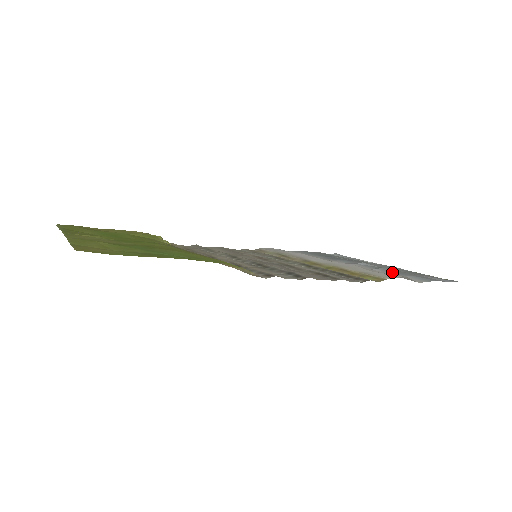
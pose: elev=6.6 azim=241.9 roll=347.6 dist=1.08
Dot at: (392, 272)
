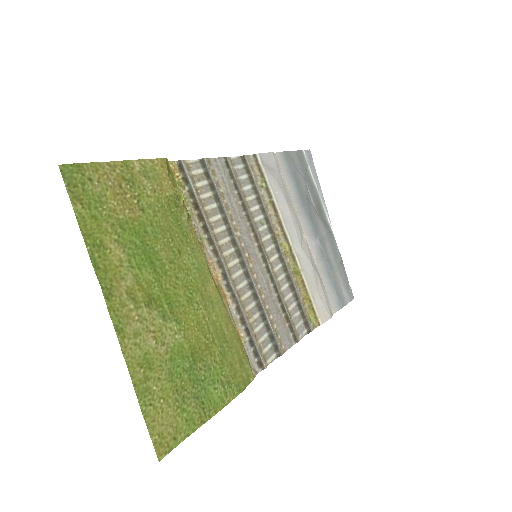
Dot at: (329, 275)
